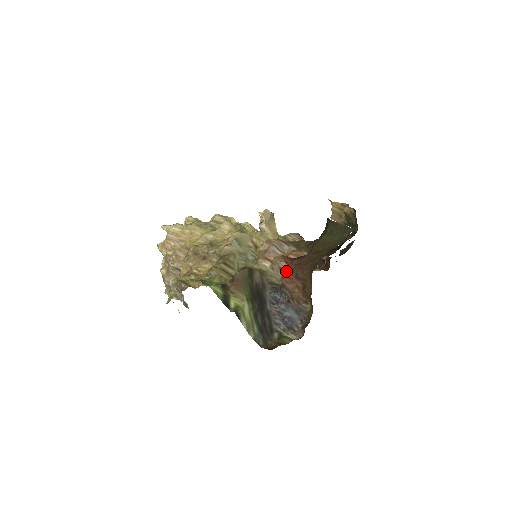
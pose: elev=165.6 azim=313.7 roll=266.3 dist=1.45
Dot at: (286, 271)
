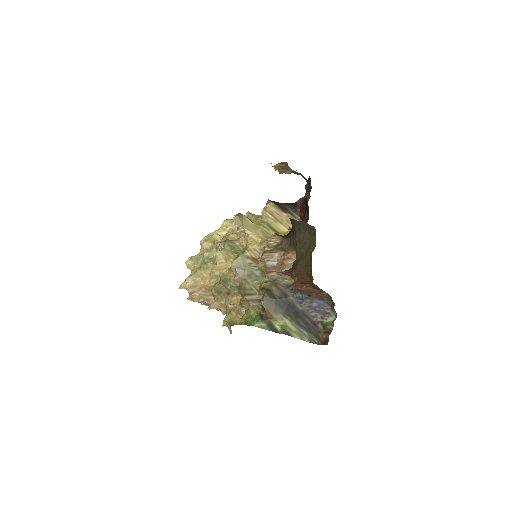
Dot at: occluded
